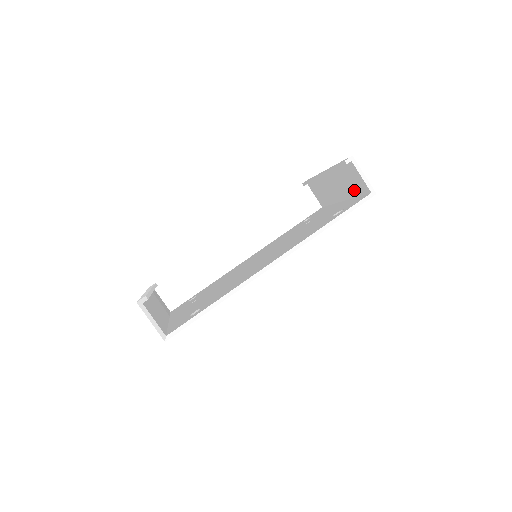
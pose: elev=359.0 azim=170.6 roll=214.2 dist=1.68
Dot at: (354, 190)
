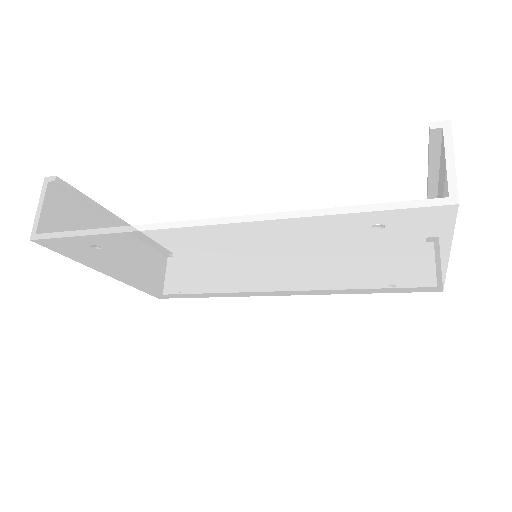
Dot at: occluded
